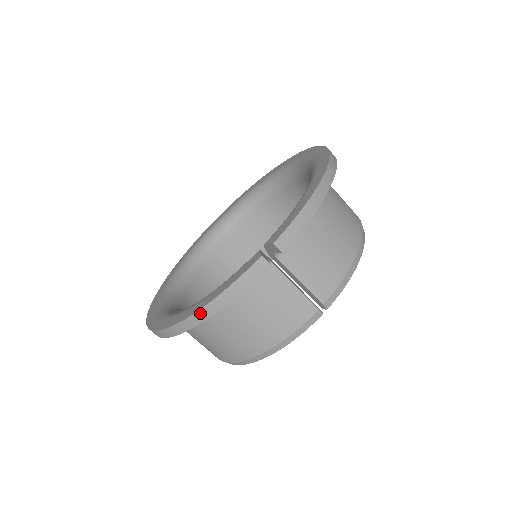
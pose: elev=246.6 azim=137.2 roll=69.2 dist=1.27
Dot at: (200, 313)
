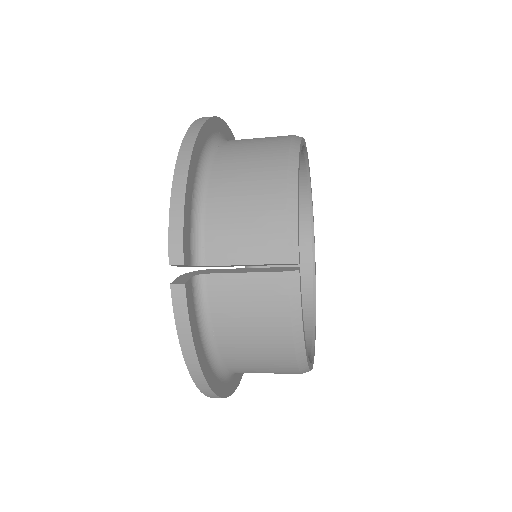
Dot at: (191, 368)
